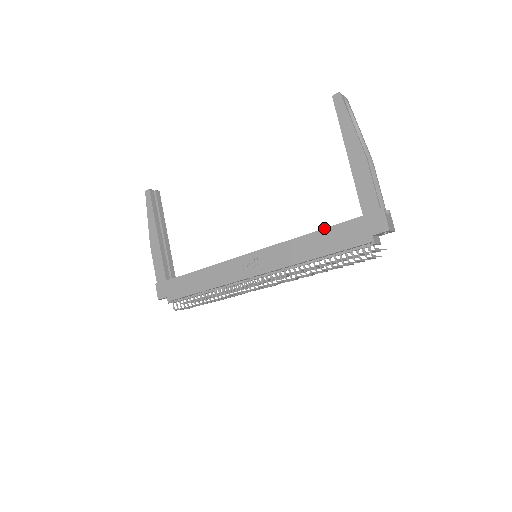
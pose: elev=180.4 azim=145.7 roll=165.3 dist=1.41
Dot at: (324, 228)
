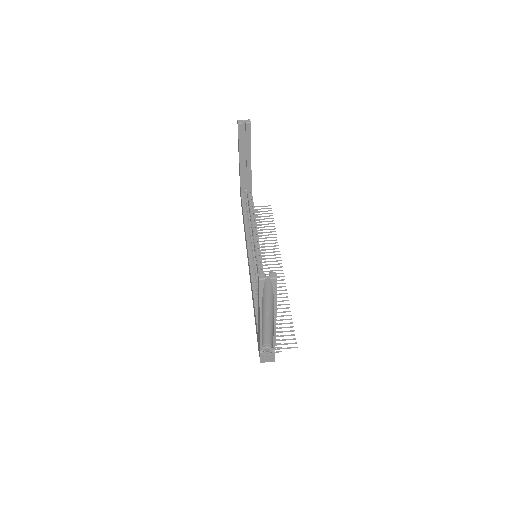
Dot at: (255, 310)
